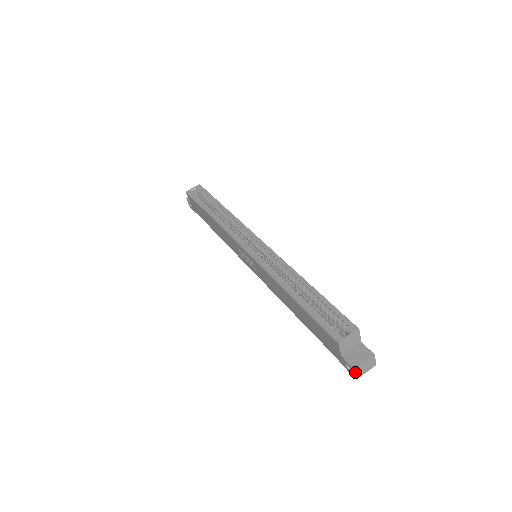
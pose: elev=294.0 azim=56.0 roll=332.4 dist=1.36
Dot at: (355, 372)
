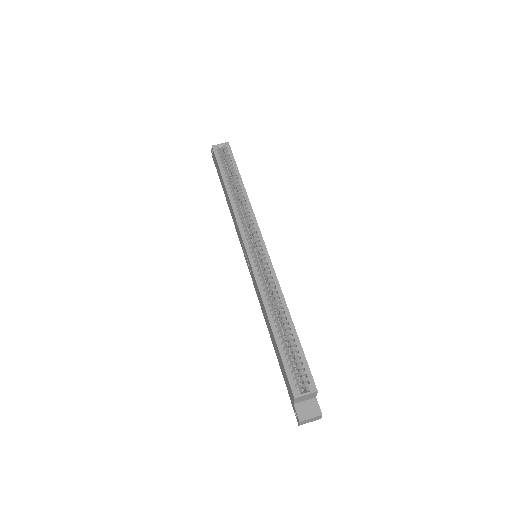
Dot at: (299, 423)
